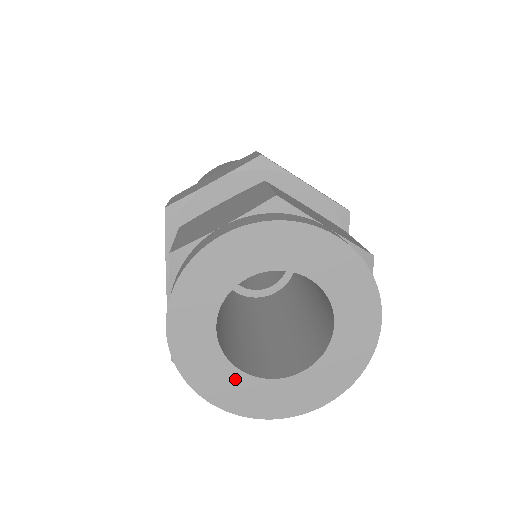
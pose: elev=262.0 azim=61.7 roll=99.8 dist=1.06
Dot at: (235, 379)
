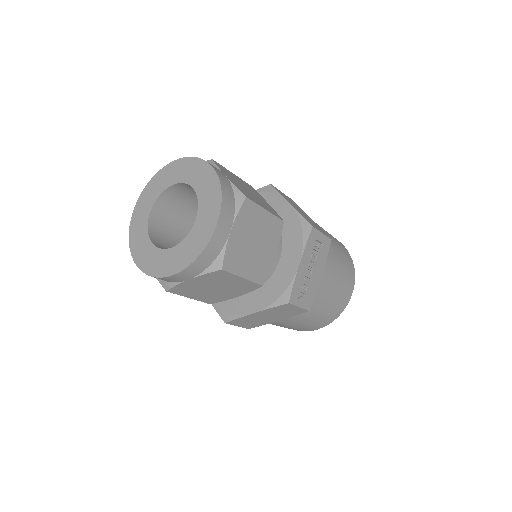
Dot at: (171, 254)
